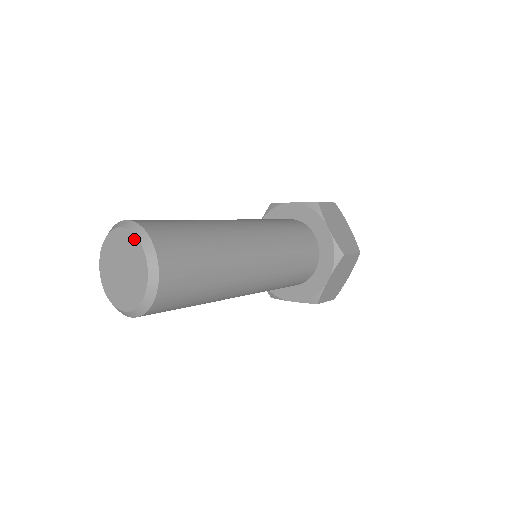
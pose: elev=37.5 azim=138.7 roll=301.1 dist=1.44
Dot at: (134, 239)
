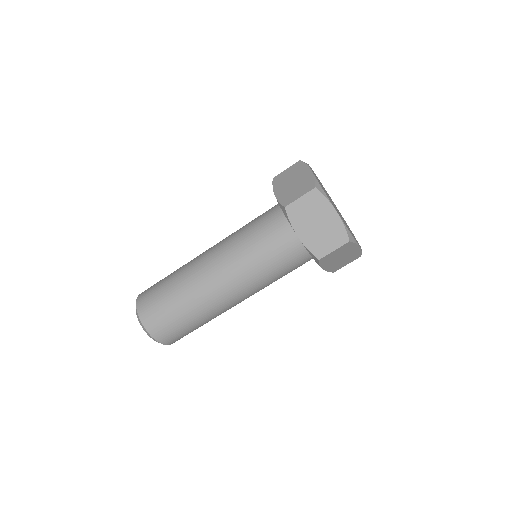
Dot at: occluded
